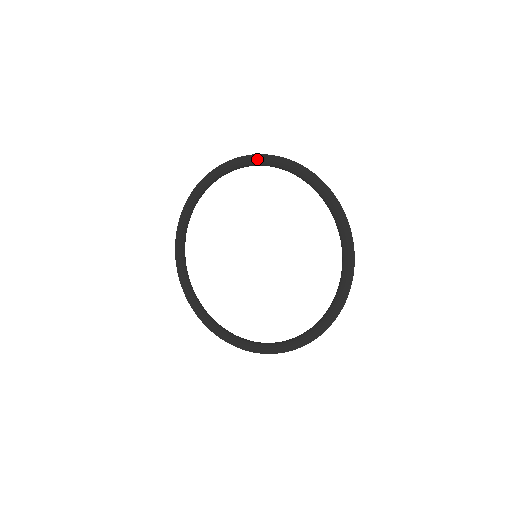
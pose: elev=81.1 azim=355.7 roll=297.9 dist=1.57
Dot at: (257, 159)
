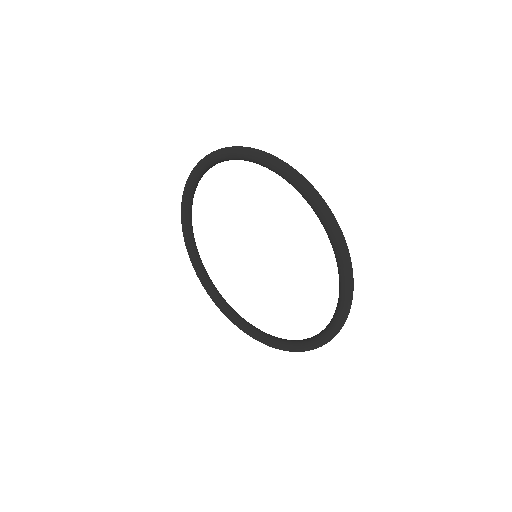
Dot at: (182, 207)
